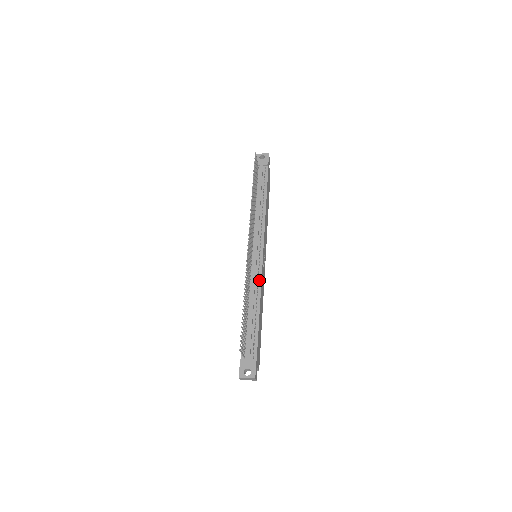
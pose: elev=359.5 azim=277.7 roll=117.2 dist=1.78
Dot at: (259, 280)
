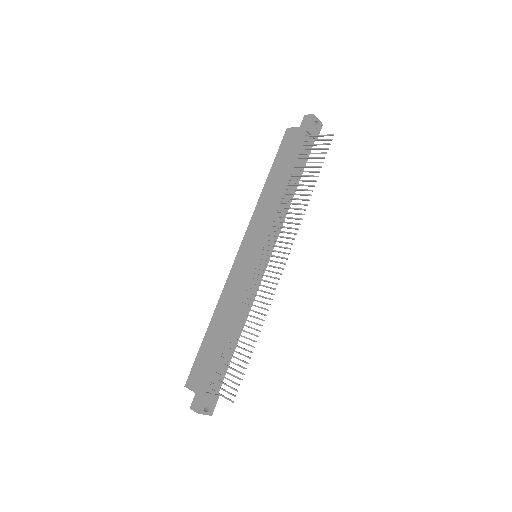
Dot at: (254, 296)
